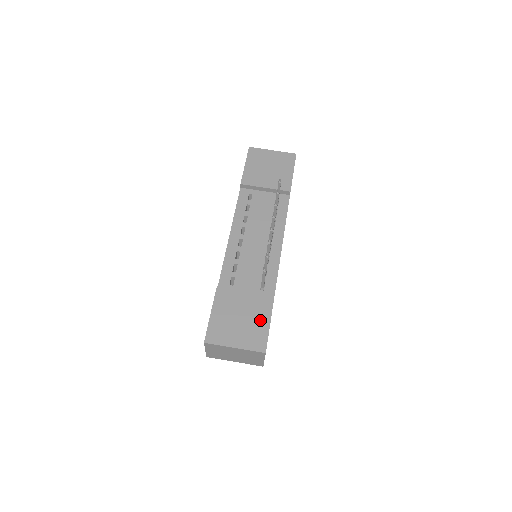
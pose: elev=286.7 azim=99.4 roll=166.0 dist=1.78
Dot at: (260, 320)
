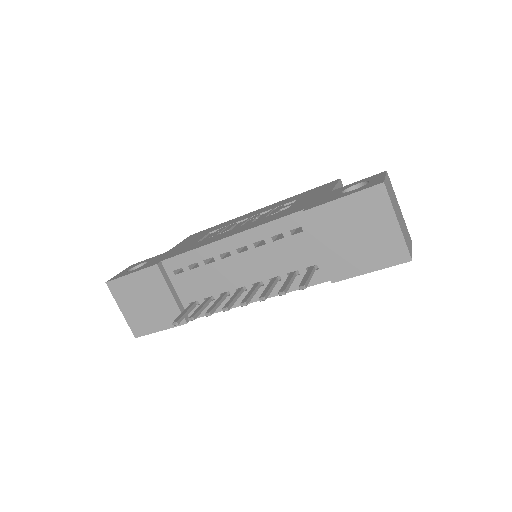
Dot at: (157, 321)
